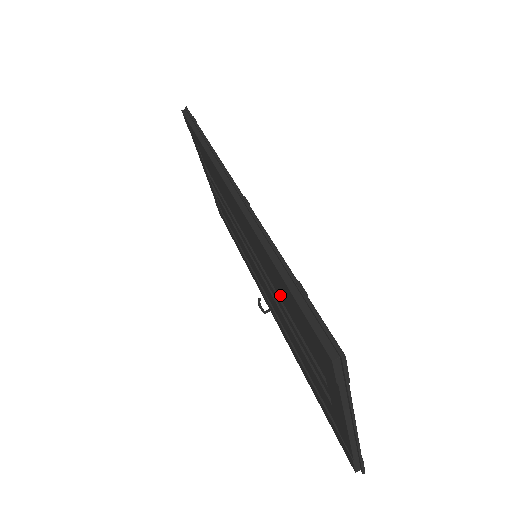
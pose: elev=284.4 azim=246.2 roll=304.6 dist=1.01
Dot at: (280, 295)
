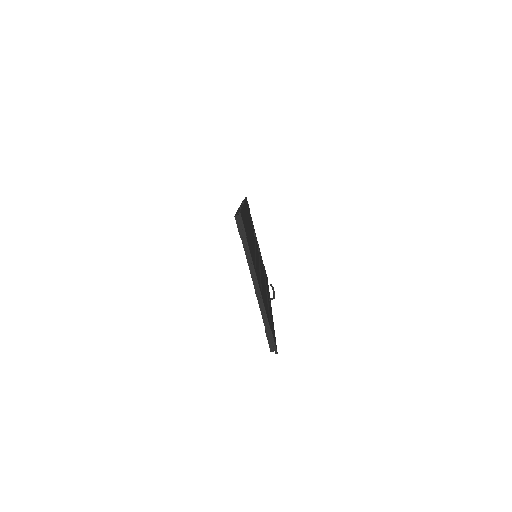
Dot at: occluded
